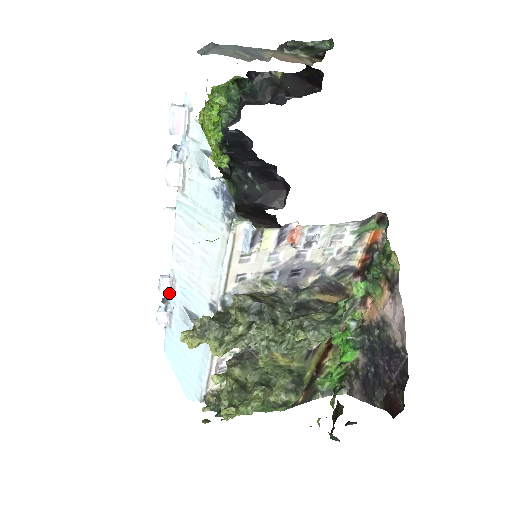
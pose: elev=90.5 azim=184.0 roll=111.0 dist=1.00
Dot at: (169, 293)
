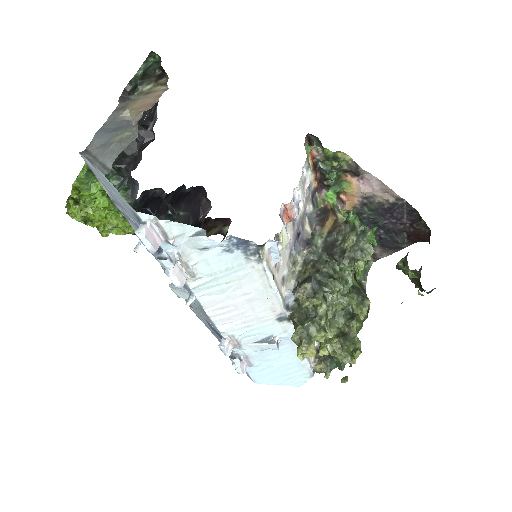
Dot at: (233, 348)
